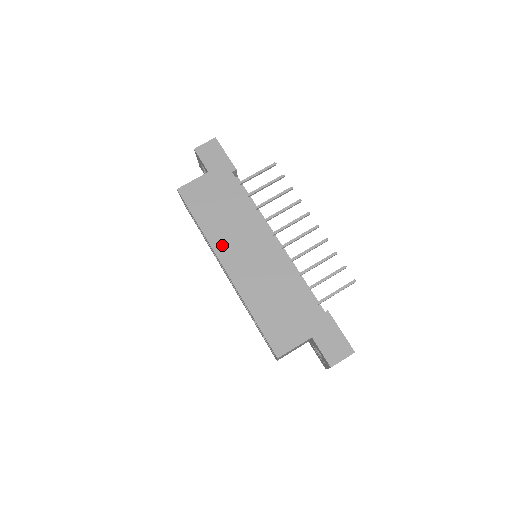
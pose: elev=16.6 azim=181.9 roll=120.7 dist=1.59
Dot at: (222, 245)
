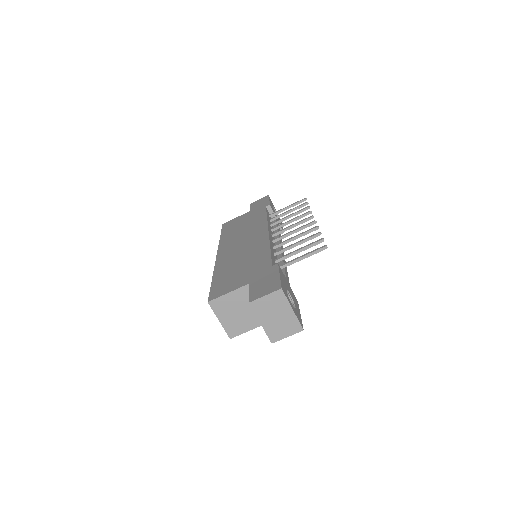
Dot at: (227, 243)
